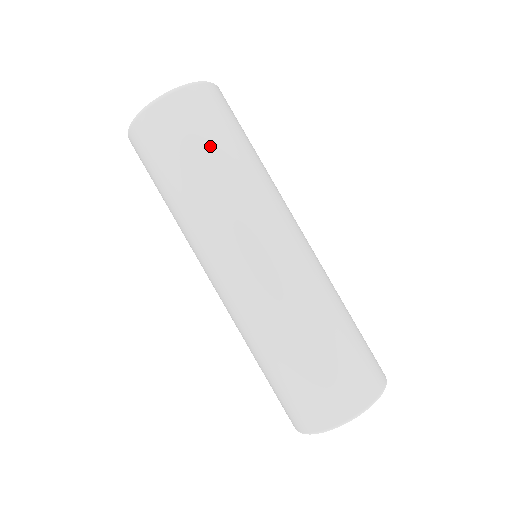
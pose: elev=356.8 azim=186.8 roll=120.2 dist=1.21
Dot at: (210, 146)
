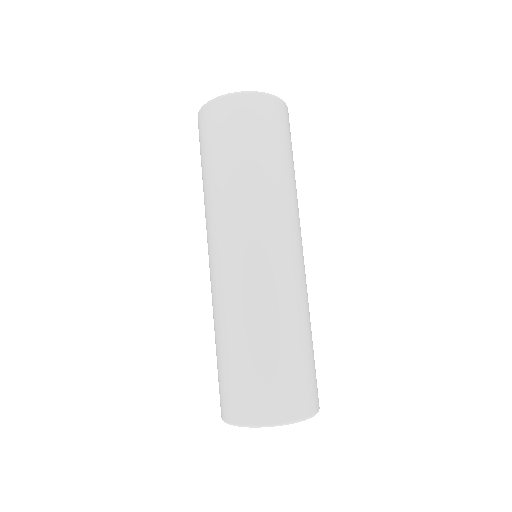
Dot at: (231, 150)
